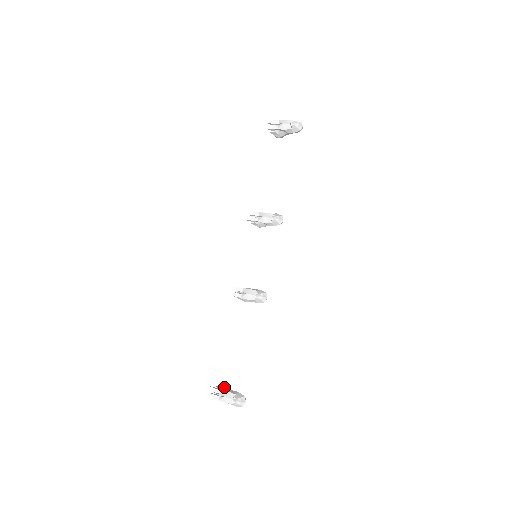
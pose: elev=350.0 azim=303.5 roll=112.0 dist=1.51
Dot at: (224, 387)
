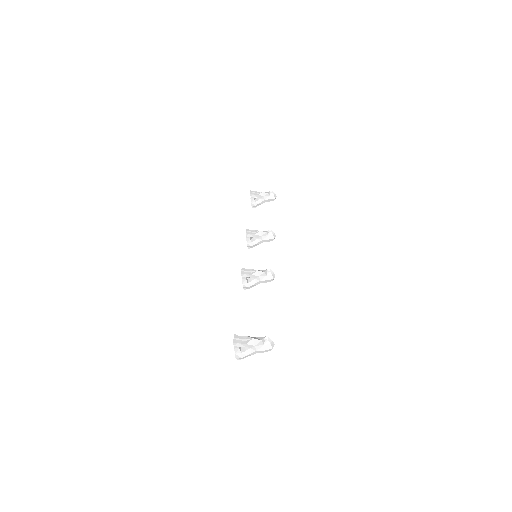
Dot at: occluded
